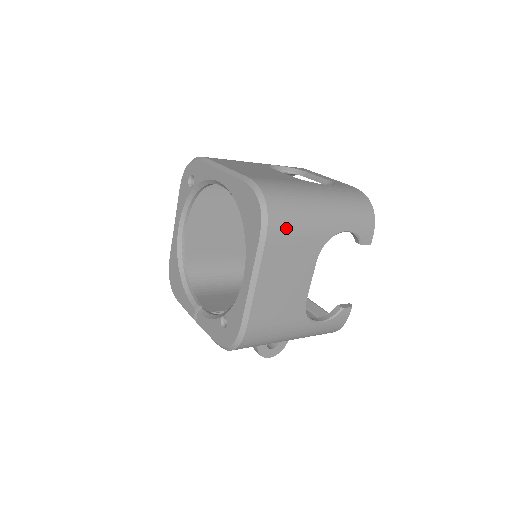
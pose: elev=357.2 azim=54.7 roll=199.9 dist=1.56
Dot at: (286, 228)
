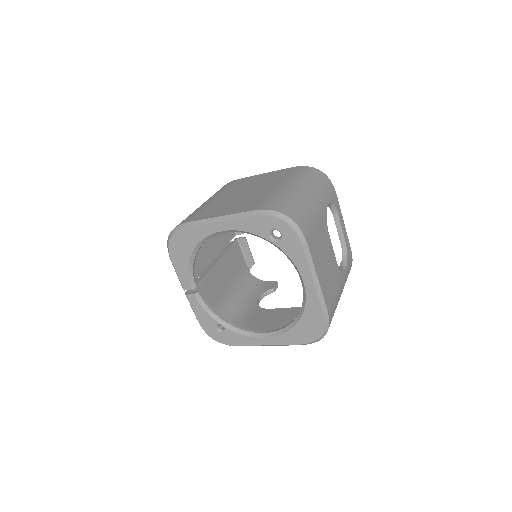
Dot at: occluded
